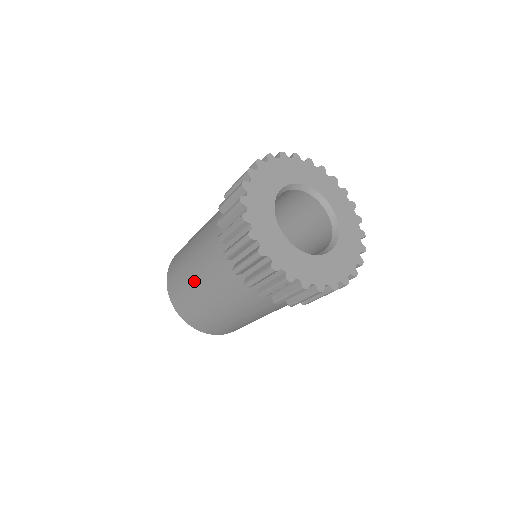
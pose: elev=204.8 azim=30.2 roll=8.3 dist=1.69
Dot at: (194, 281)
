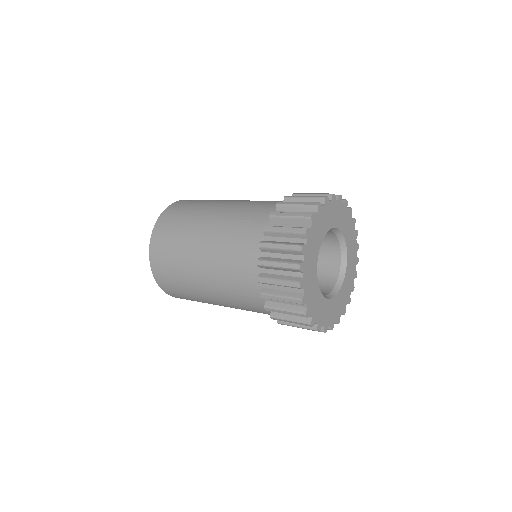
Dot at: (196, 267)
